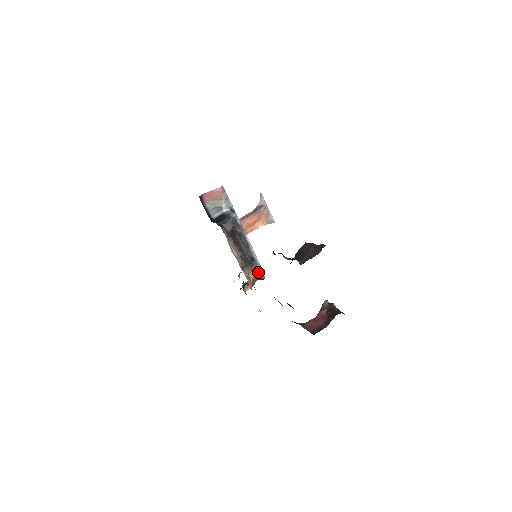
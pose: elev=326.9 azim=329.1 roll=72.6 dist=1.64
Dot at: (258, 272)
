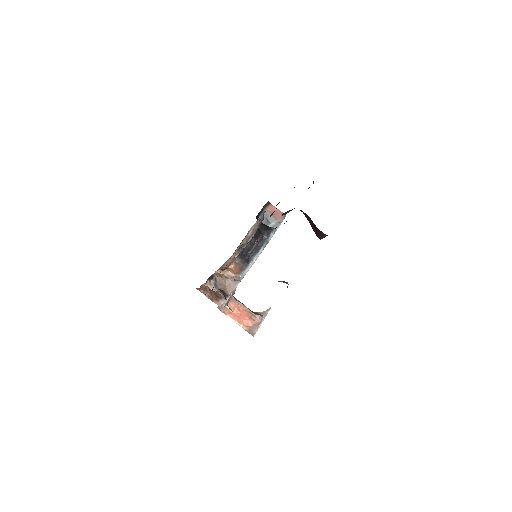
Dot at: (239, 272)
